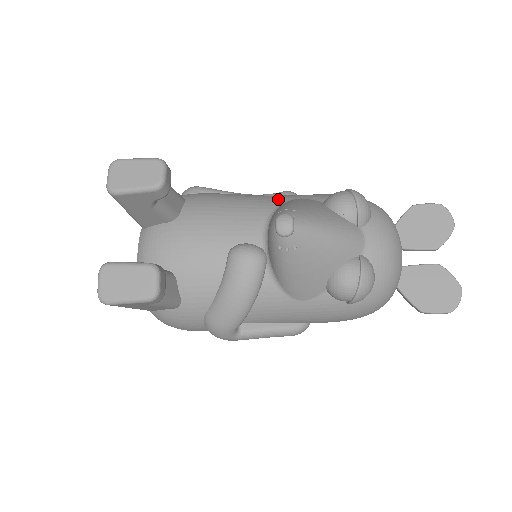
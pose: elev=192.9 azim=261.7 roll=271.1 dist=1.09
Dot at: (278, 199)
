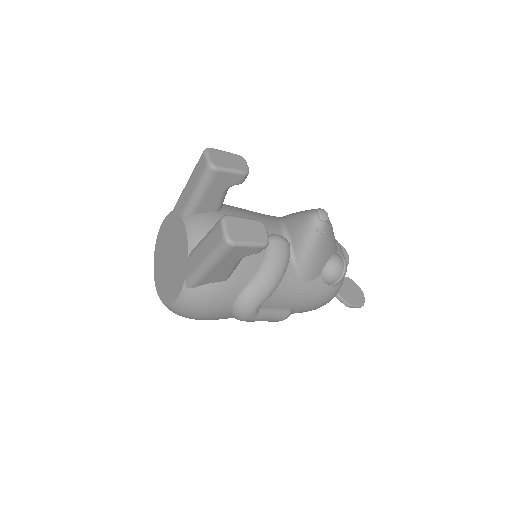
Dot at: occluded
